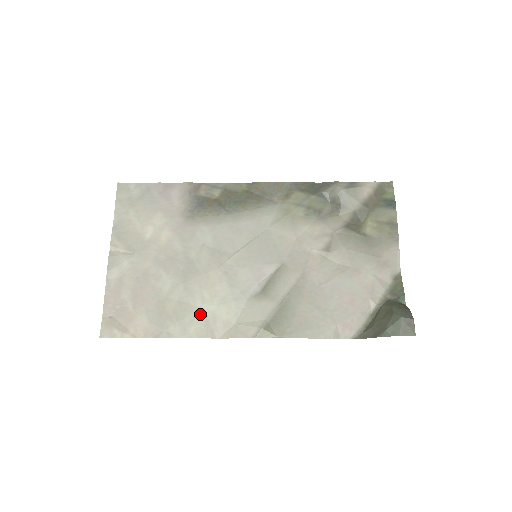
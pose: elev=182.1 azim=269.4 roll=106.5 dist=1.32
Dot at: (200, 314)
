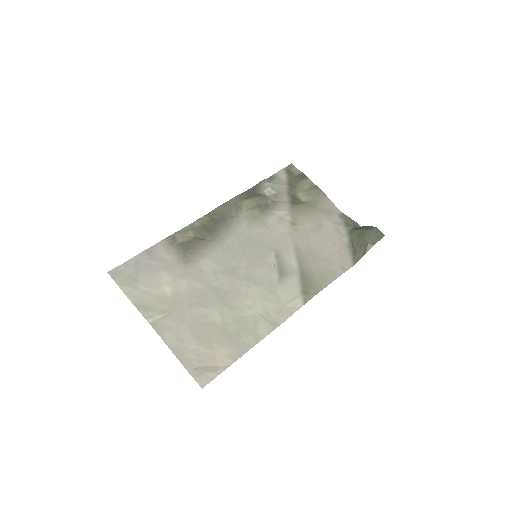
Dot at: (256, 317)
